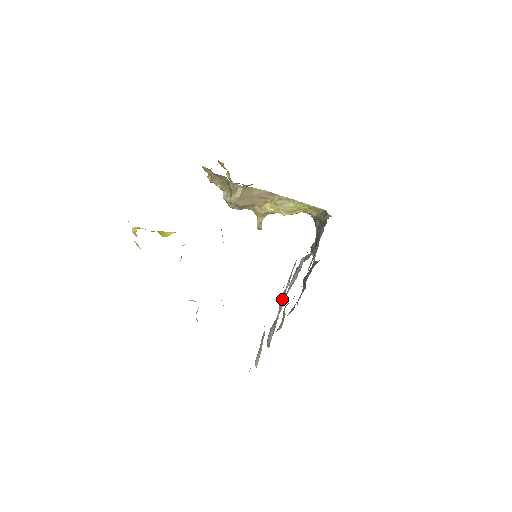
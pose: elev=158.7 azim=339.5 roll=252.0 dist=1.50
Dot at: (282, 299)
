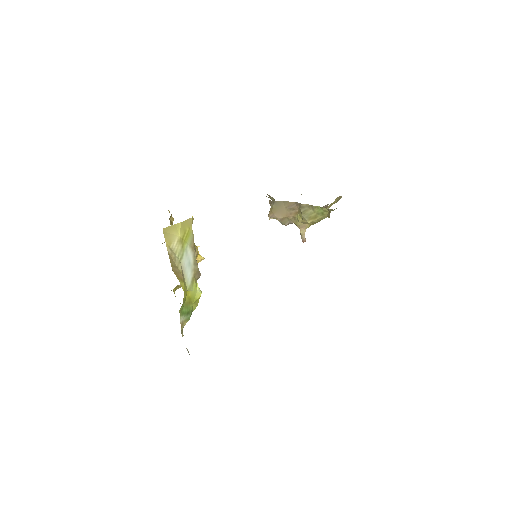
Dot at: occluded
